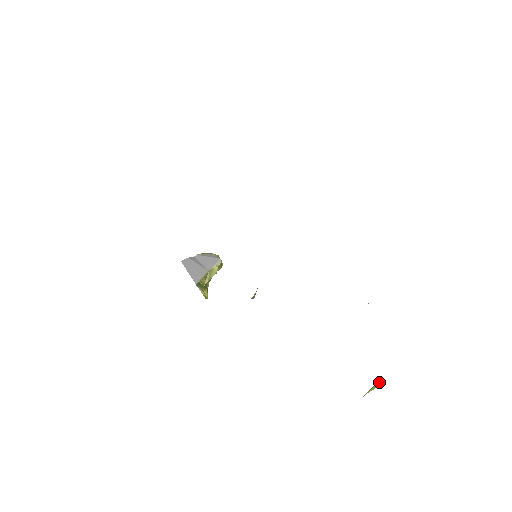
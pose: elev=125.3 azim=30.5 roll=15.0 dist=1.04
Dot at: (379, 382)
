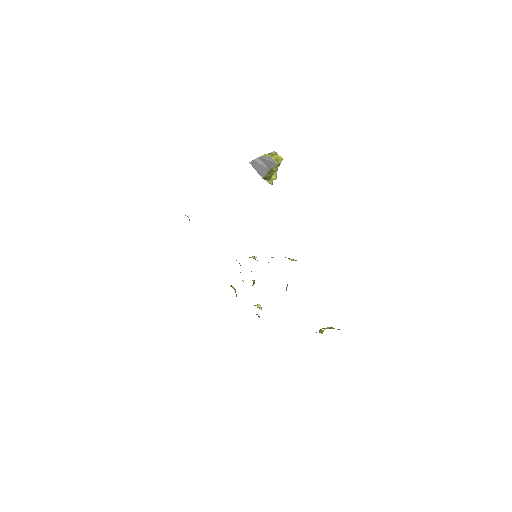
Dot at: (322, 333)
